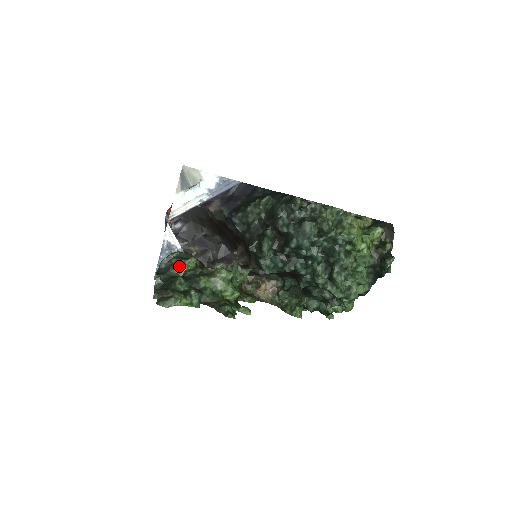
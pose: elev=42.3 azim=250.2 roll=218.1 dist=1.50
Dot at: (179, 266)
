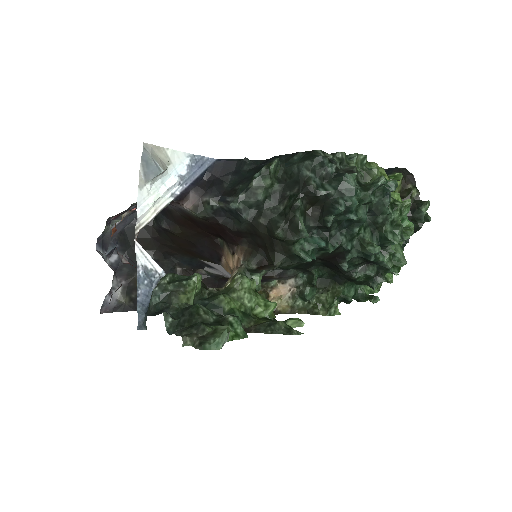
Dot at: (183, 291)
